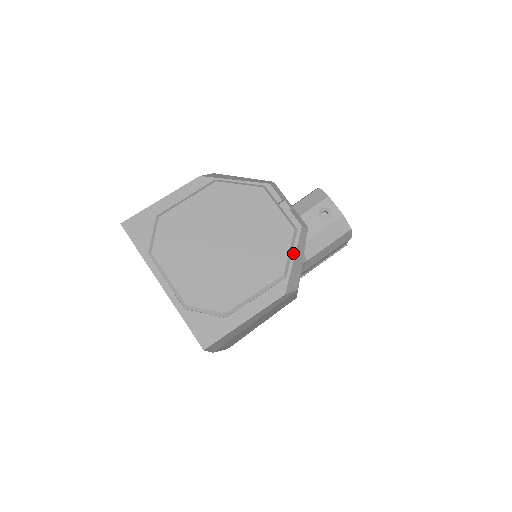
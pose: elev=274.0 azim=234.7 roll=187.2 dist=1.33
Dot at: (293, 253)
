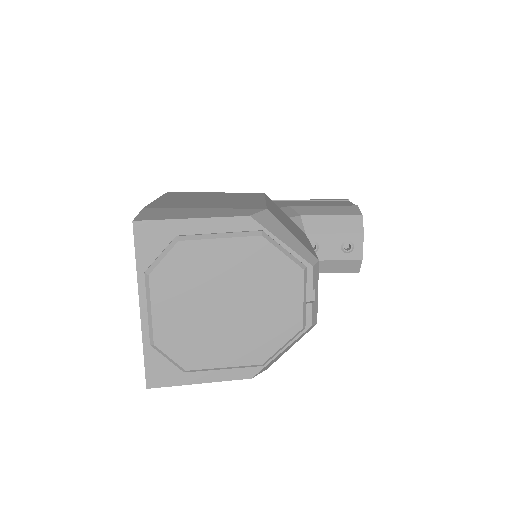
Dot at: (285, 346)
